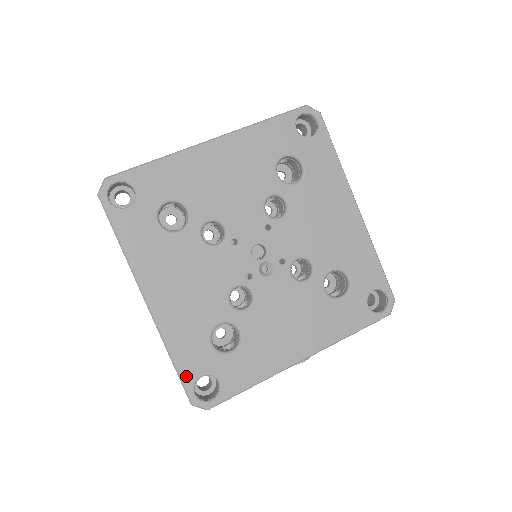
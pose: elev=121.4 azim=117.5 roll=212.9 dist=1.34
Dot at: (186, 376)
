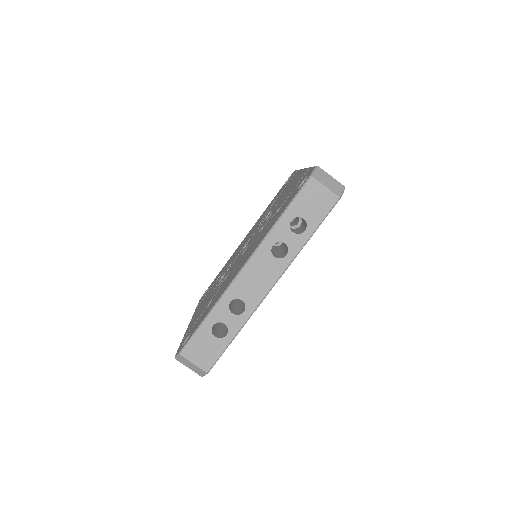
Dot at: occluded
